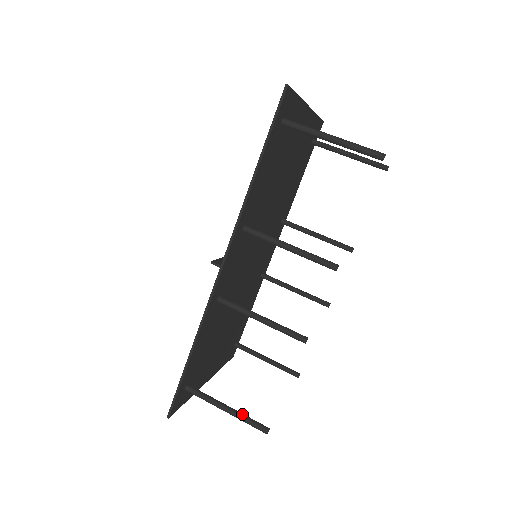
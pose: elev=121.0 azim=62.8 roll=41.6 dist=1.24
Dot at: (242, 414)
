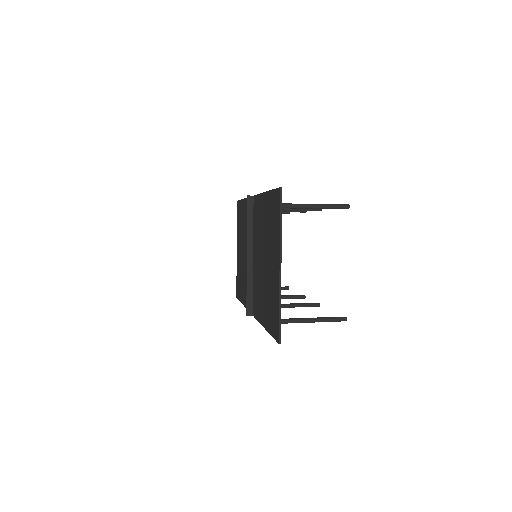
Dot at: (325, 206)
